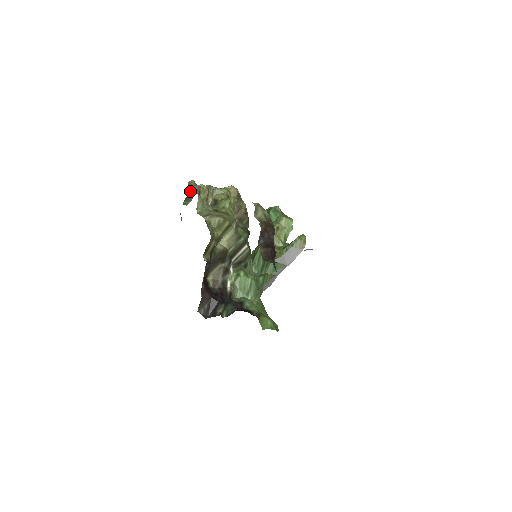
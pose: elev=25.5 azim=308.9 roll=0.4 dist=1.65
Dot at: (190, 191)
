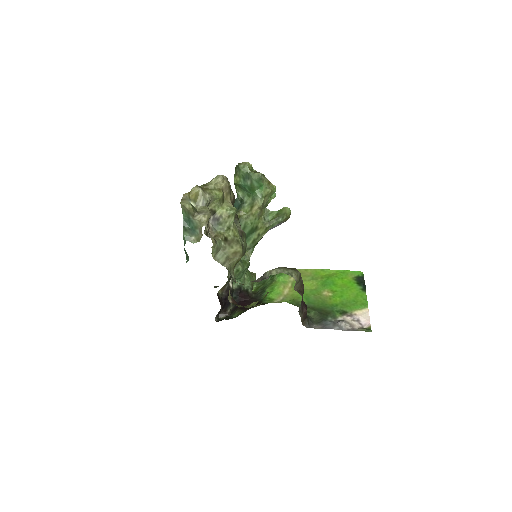
Dot at: (186, 215)
